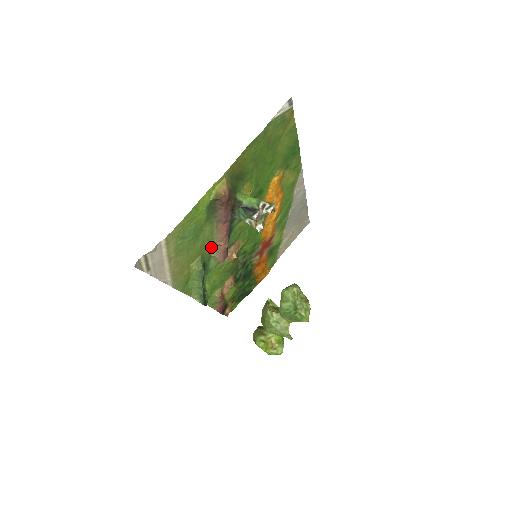
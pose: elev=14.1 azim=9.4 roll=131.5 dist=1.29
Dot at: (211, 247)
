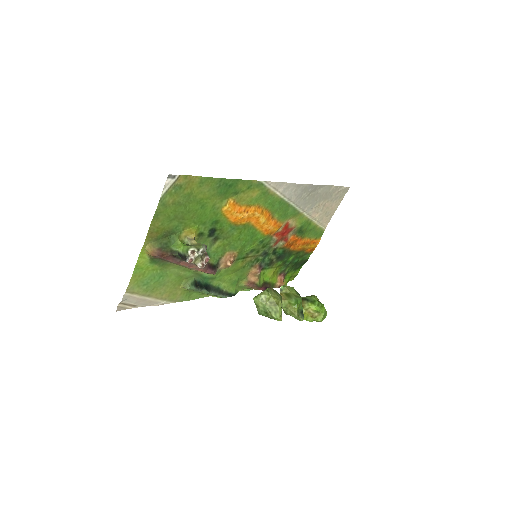
Dot at: (191, 271)
